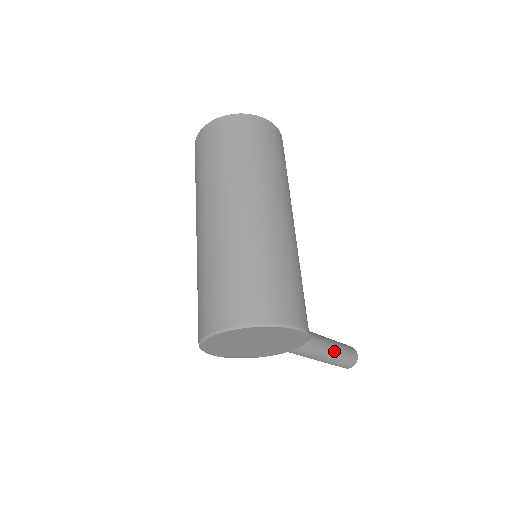
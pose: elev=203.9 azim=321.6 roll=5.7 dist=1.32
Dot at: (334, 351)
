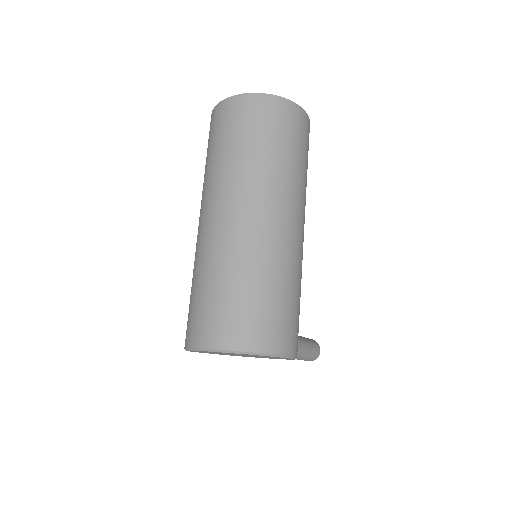
Dot at: (304, 352)
